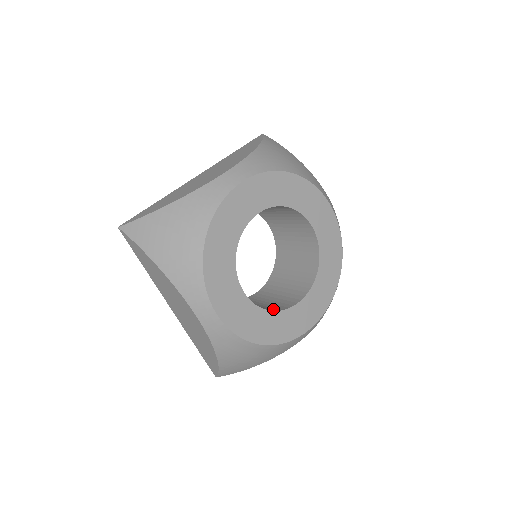
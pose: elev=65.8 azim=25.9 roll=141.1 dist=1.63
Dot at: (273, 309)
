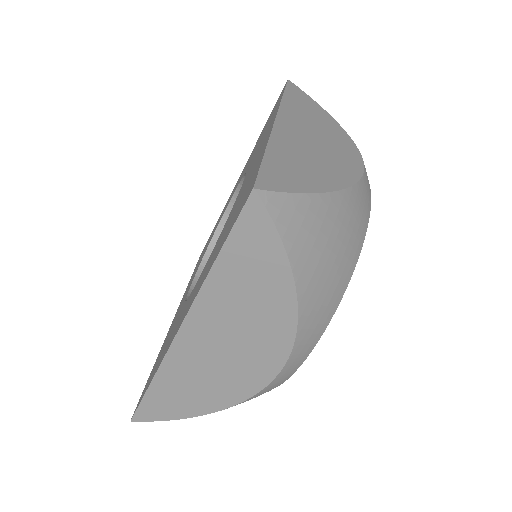
Dot at: occluded
